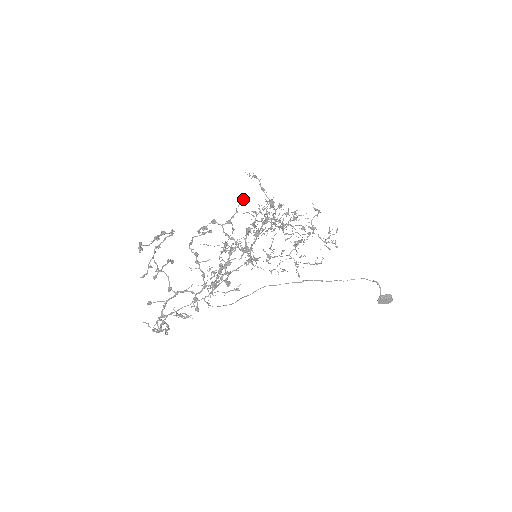
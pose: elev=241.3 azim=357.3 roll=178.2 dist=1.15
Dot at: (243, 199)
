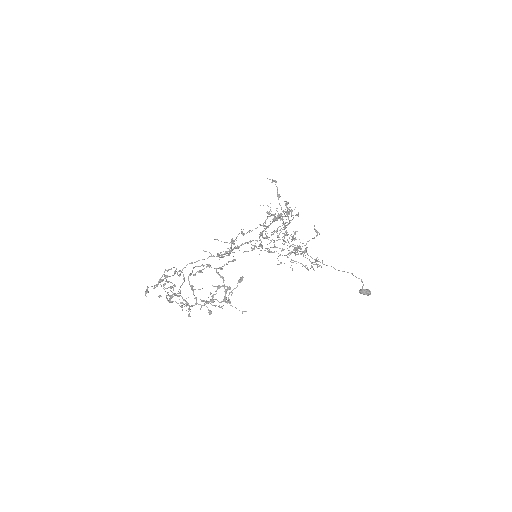
Dot at: (232, 260)
